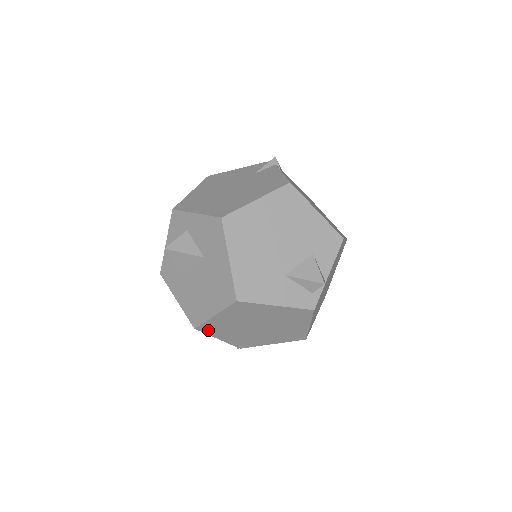
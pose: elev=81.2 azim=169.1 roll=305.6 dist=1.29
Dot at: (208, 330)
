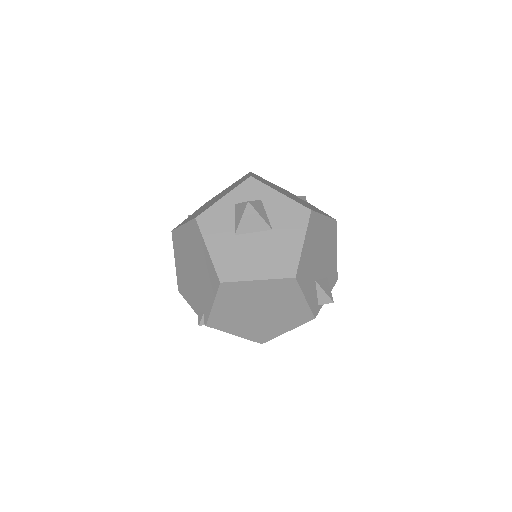
Dot at: (225, 291)
